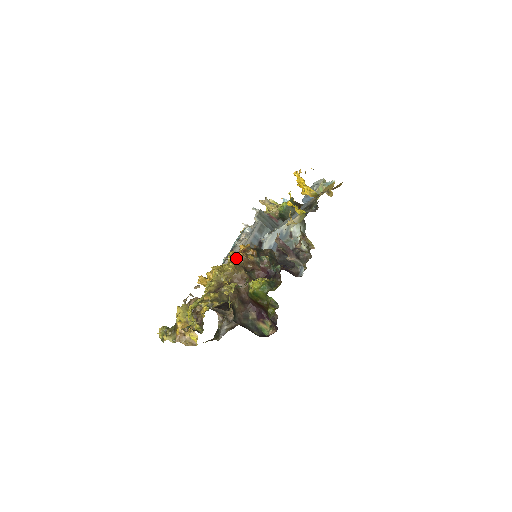
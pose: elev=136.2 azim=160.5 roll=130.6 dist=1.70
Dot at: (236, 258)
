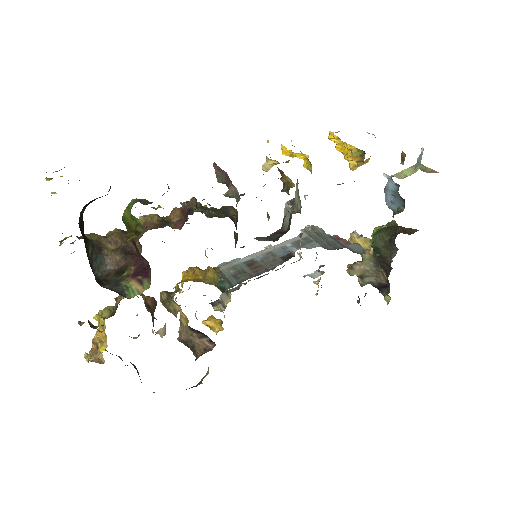
Dot at: occluded
